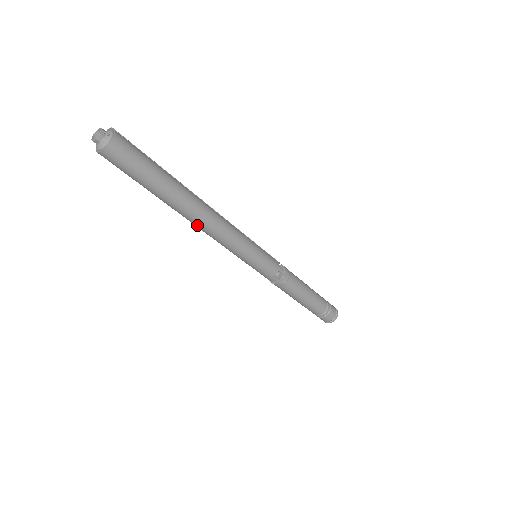
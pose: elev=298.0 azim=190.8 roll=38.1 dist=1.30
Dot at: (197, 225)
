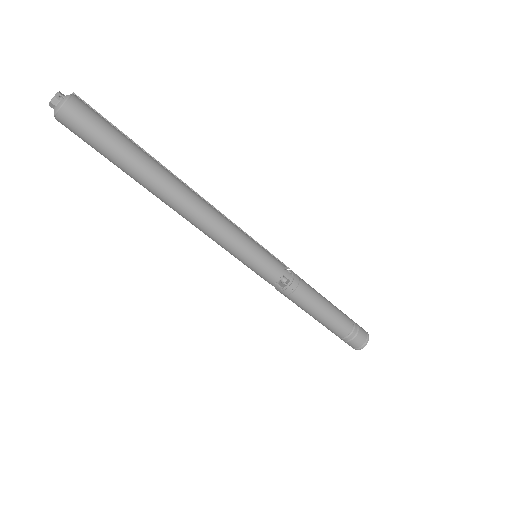
Dot at: (177, 211)
